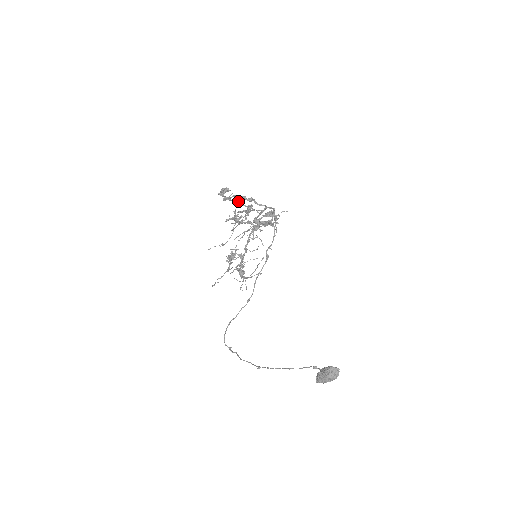
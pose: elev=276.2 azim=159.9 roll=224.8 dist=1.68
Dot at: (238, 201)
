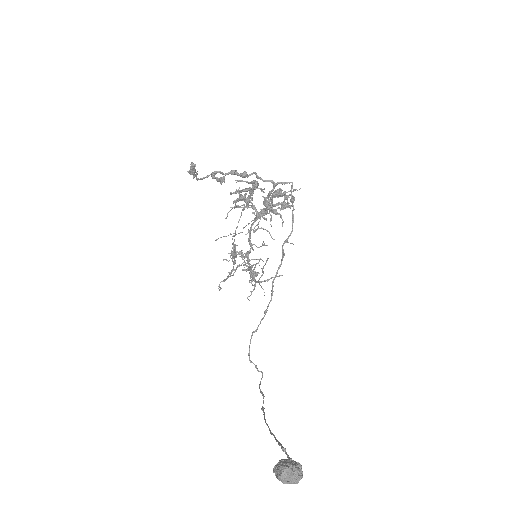
Dot at: (221, 179)
